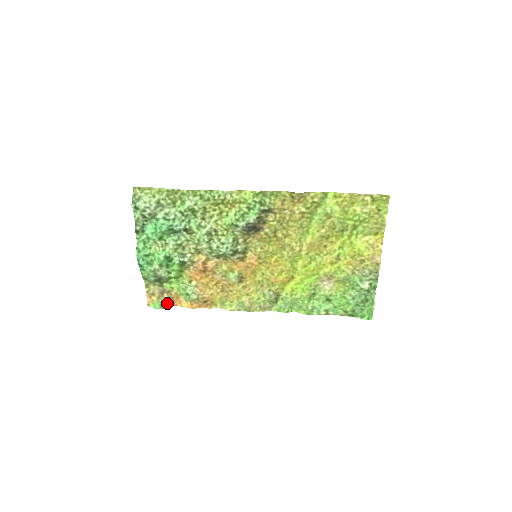
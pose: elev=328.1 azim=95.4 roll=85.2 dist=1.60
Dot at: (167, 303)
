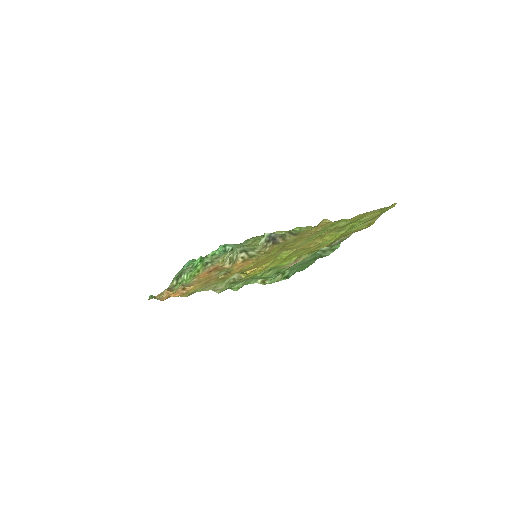
Dot at: (161, 298)
